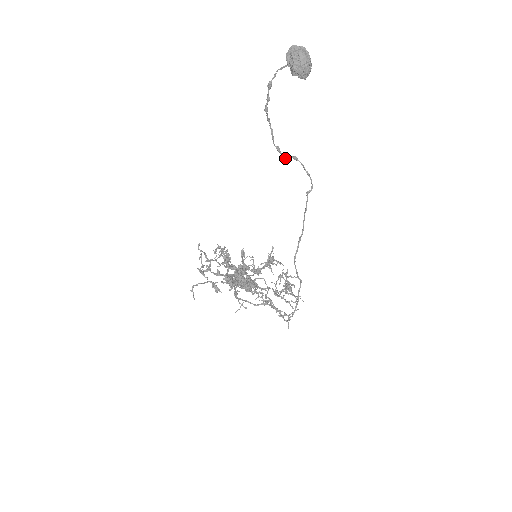
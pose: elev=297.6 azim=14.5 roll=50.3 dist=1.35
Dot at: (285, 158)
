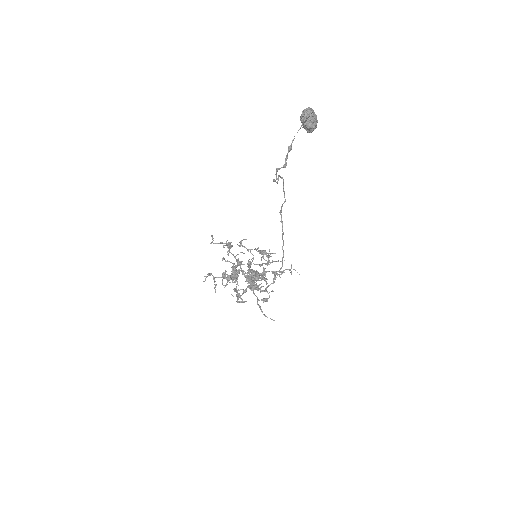
Dot at: occluded
